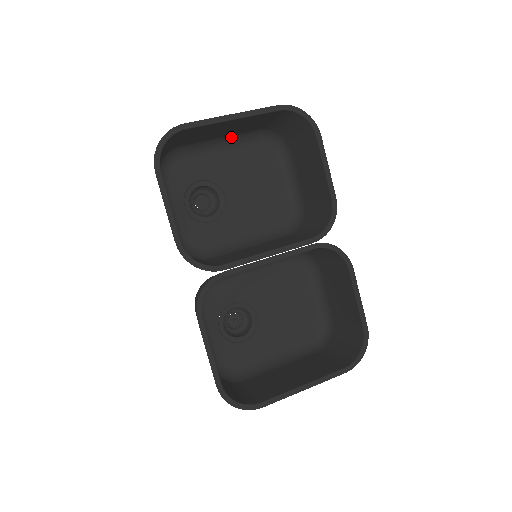
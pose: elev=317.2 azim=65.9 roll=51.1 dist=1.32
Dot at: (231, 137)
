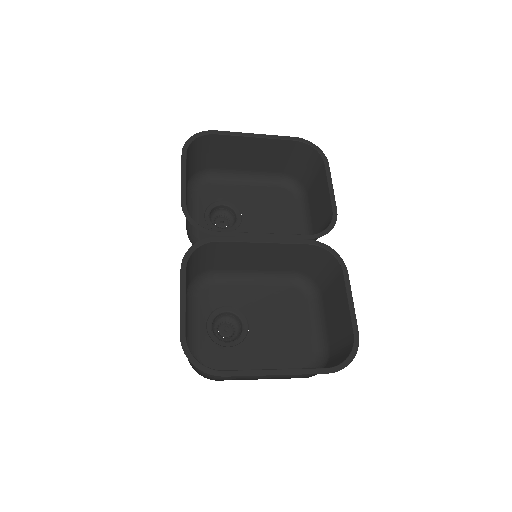
Dot at: (257, 175)
